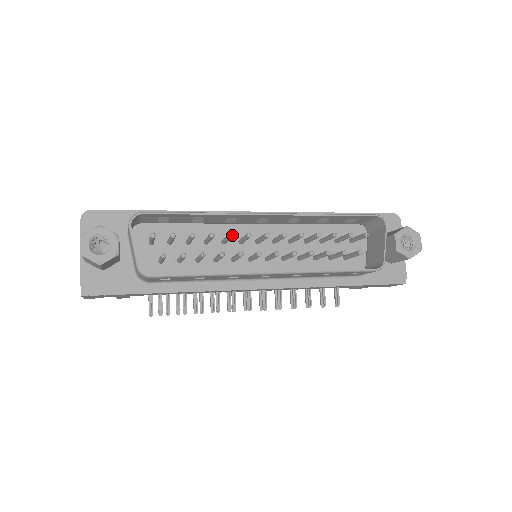
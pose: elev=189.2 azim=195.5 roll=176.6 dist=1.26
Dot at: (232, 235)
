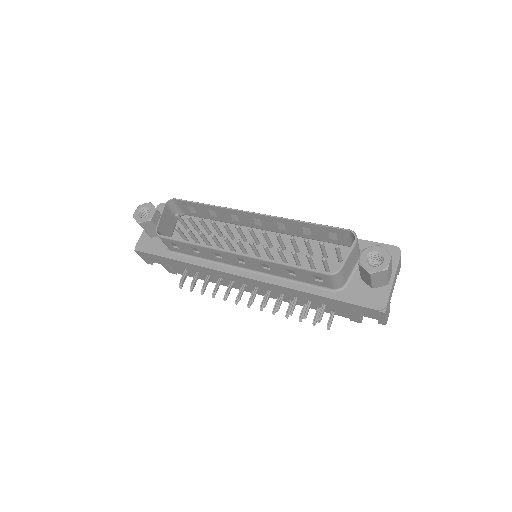
Dot at: (225, 224)
